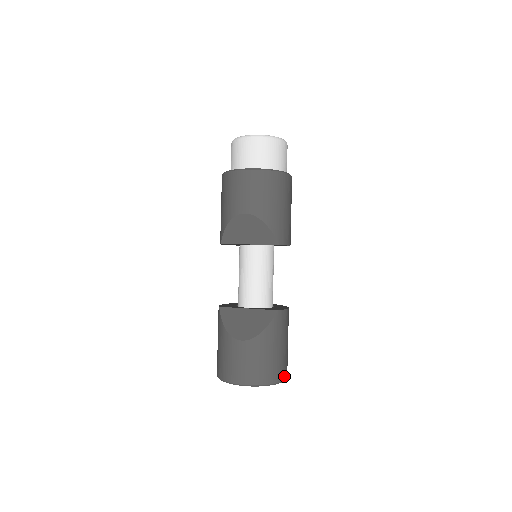
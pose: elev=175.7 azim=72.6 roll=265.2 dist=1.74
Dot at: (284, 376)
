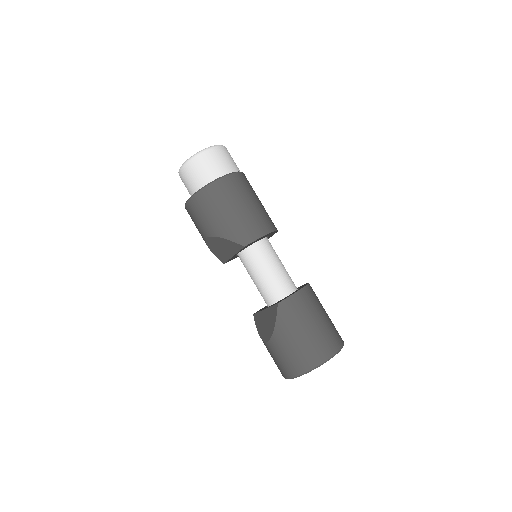
Dot at: (325, 356)
